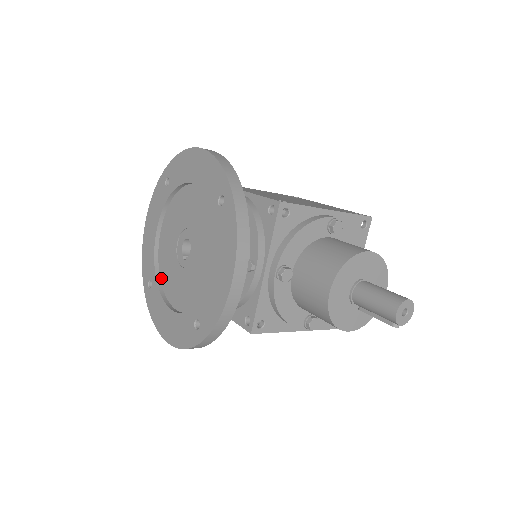
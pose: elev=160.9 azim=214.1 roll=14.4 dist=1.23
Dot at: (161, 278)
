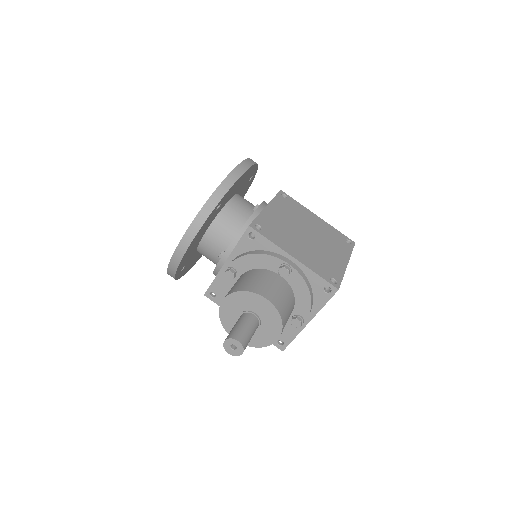
Dot at: occluded
